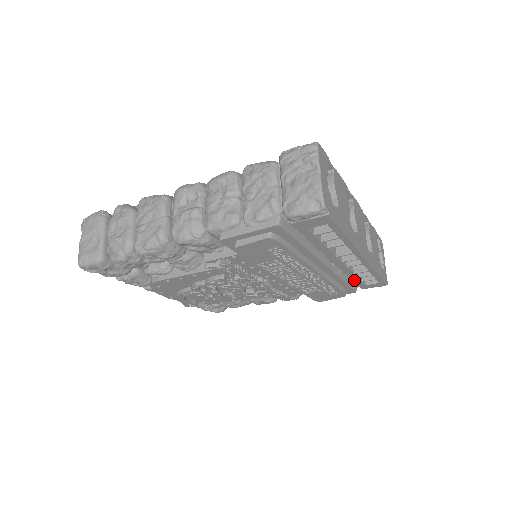
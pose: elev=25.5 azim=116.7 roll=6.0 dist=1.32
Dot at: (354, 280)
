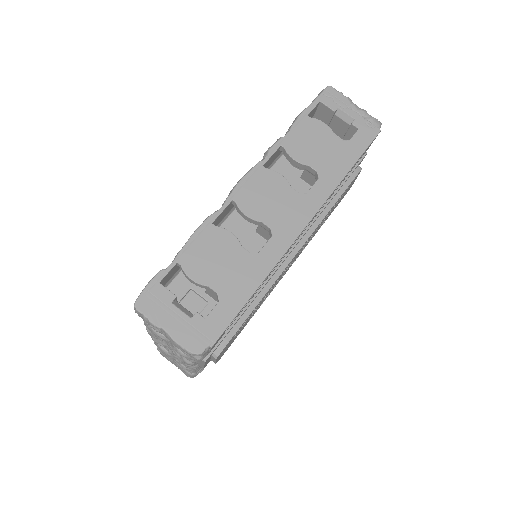
Dot at: occluded
